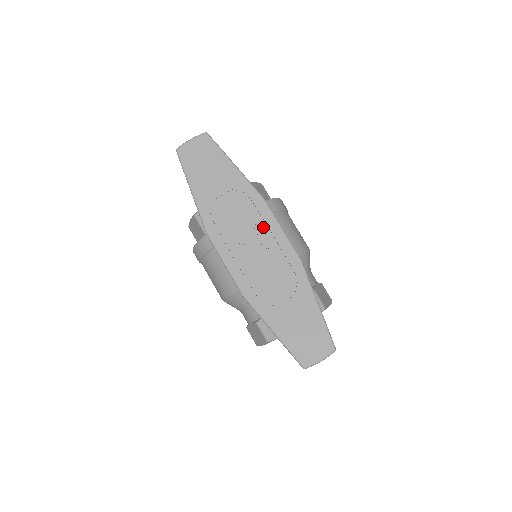
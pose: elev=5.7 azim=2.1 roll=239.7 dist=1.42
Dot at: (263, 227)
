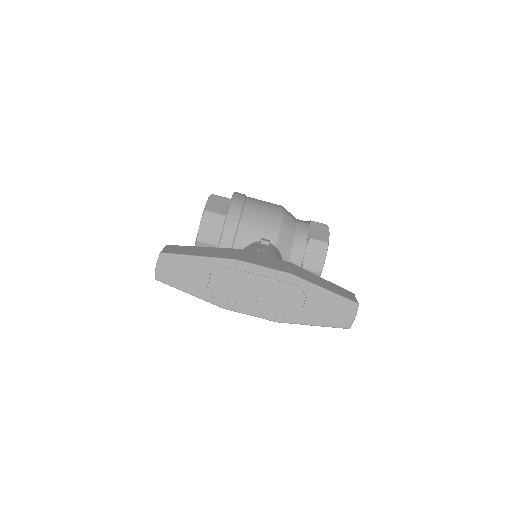
Dot at: (251, 277)
